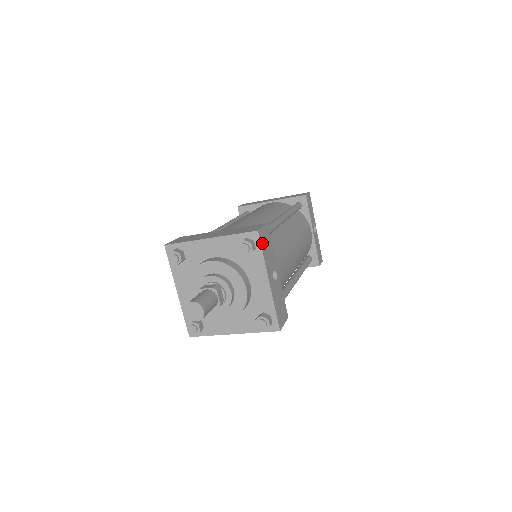
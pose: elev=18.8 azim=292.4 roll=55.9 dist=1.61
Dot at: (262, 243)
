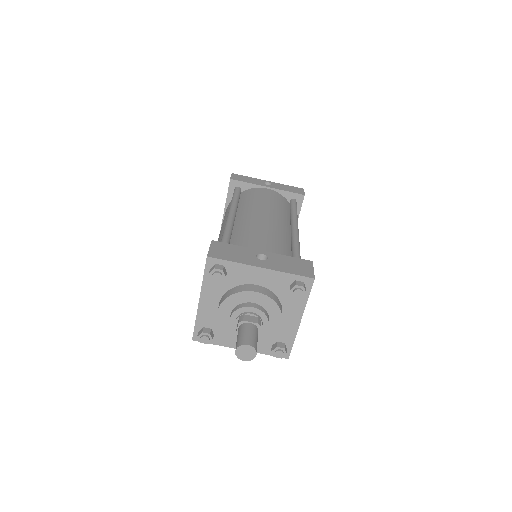
Dot at: (221, 257)
